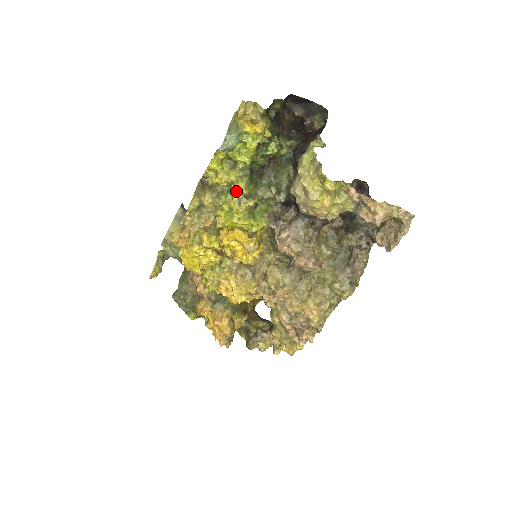
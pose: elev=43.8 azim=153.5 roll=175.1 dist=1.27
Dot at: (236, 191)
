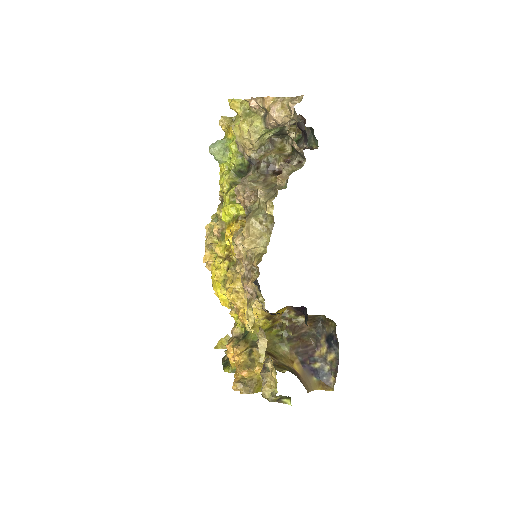
Dot at: (228, 187)
